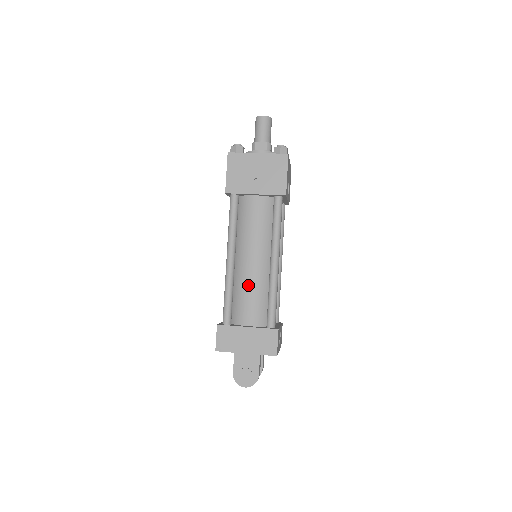
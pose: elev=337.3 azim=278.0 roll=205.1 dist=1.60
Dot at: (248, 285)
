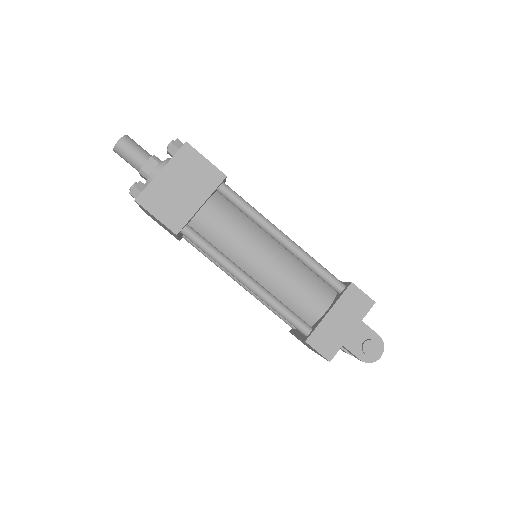
Dot at: (286, 282)
